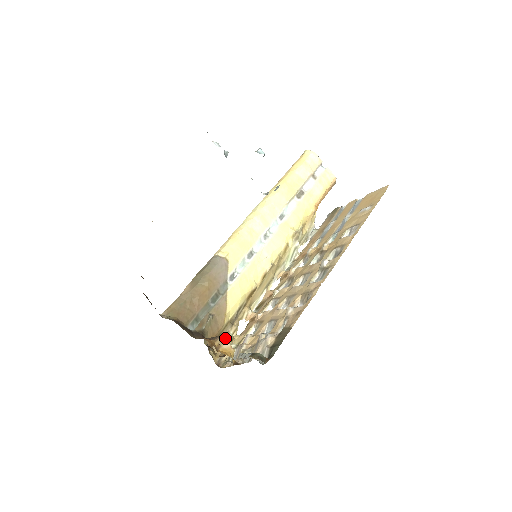
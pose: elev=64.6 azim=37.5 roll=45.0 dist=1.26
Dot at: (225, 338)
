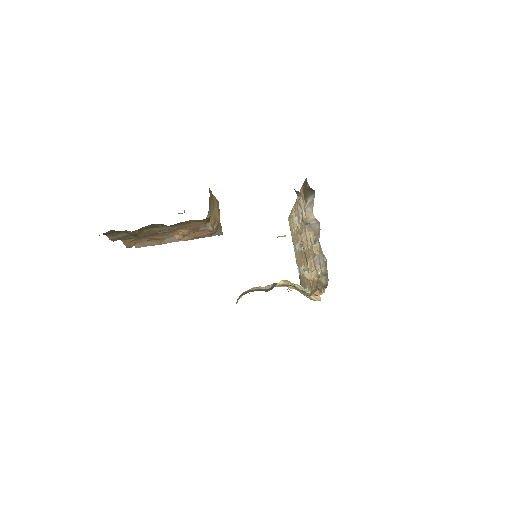
Dot at: (311, 292)
